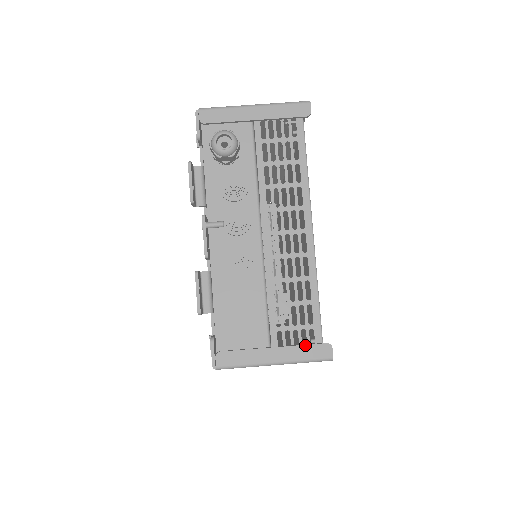
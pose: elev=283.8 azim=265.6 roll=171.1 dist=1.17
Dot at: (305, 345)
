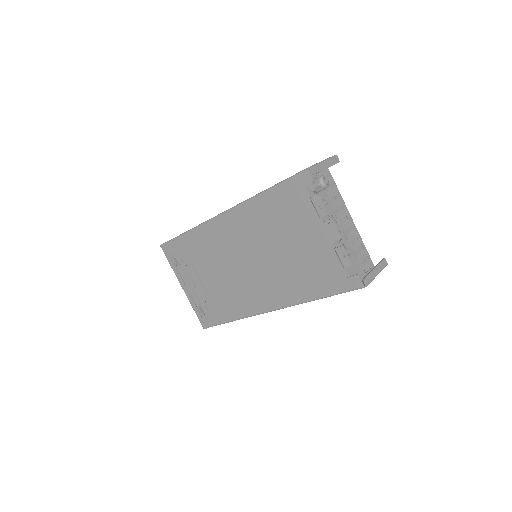
Dot at: (380, 262)
